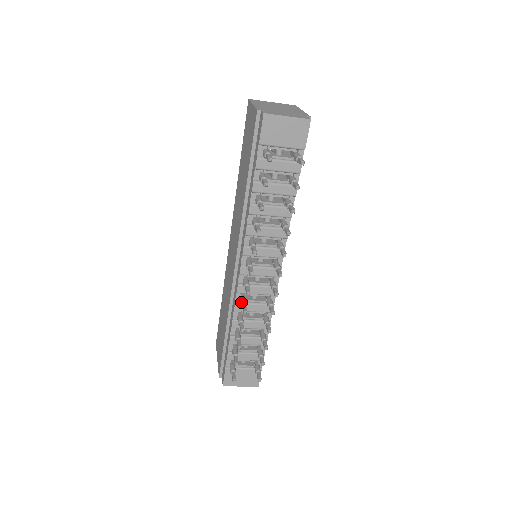
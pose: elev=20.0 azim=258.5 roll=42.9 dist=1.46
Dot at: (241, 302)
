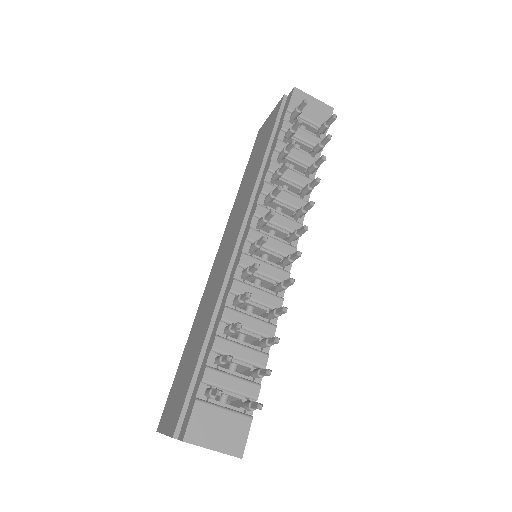
Dot at: (247, 267)
